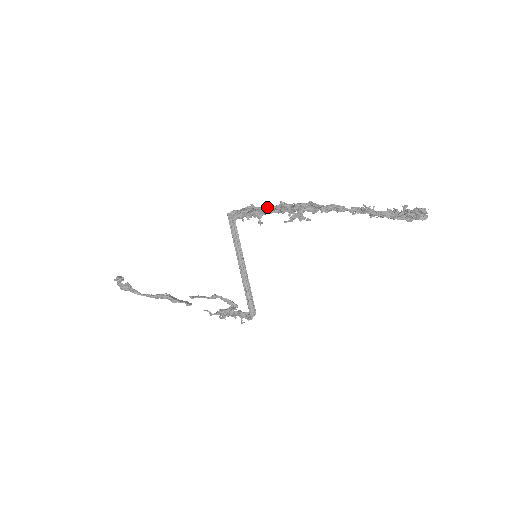
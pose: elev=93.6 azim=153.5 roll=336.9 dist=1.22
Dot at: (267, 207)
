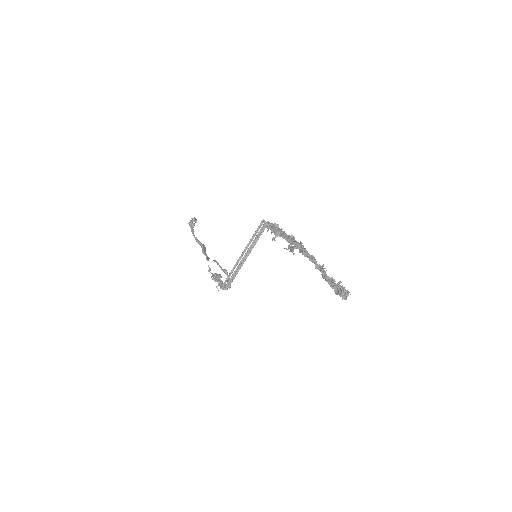
Dot at: (283, 231)
